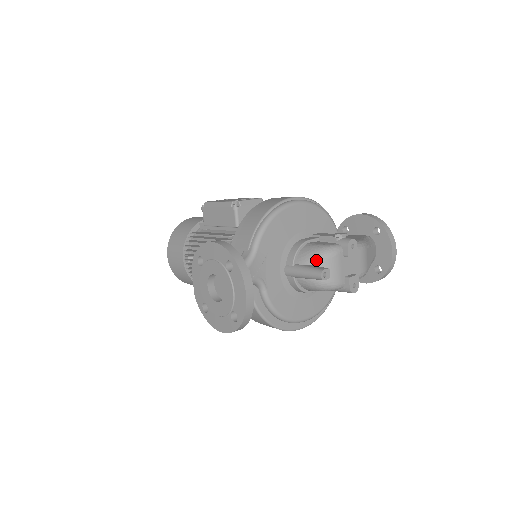
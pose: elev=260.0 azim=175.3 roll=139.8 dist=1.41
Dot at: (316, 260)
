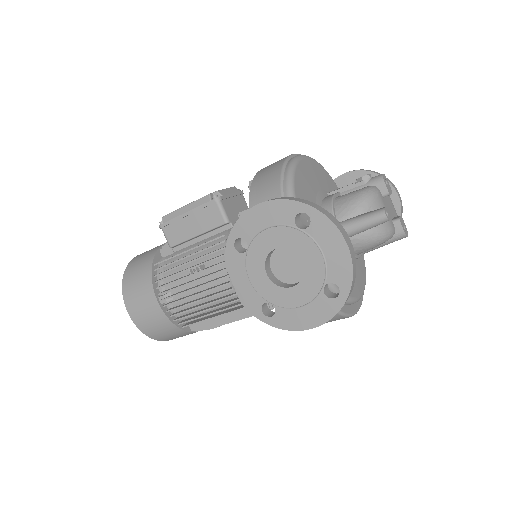
Dot at: (362, 207)
